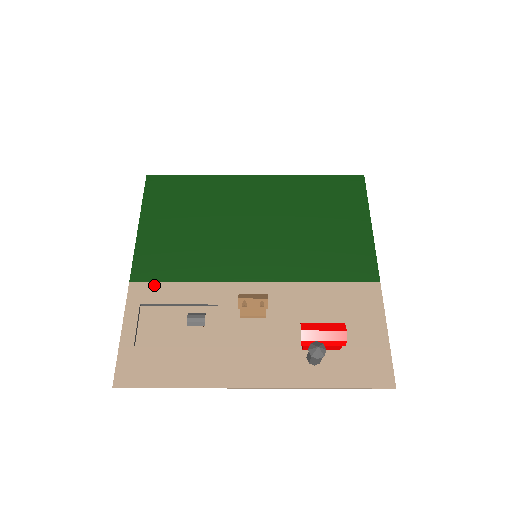
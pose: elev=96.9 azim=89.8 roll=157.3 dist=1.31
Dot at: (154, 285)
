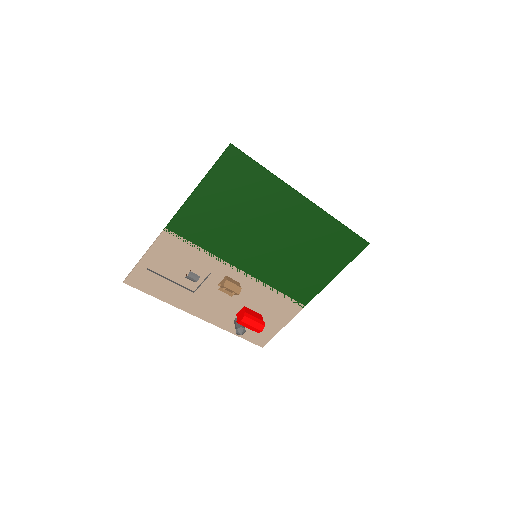
Dot at: (180, 239)
